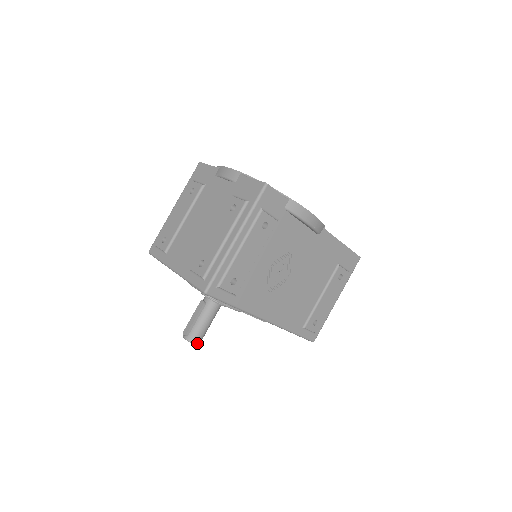
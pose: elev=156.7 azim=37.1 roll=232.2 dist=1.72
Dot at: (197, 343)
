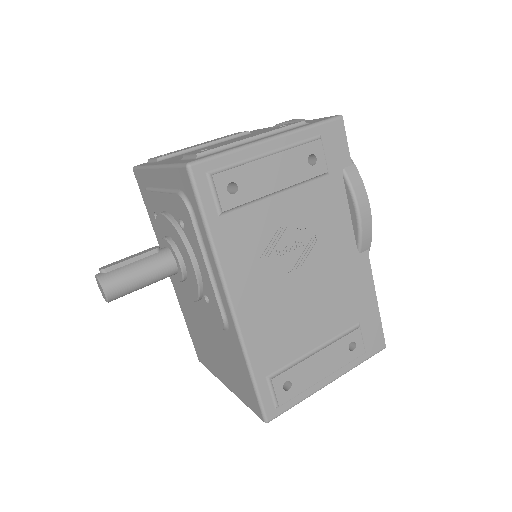
Dot at: (108, 292)
